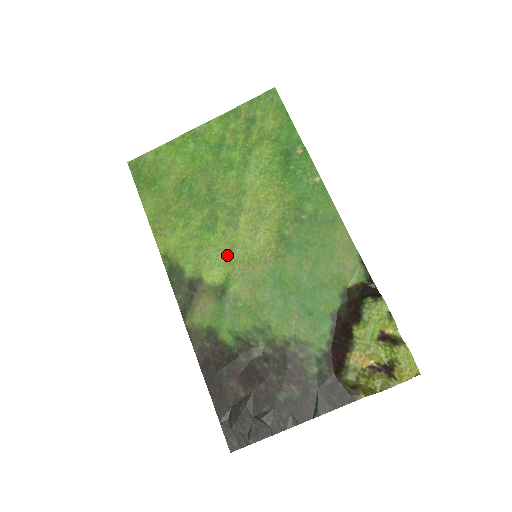
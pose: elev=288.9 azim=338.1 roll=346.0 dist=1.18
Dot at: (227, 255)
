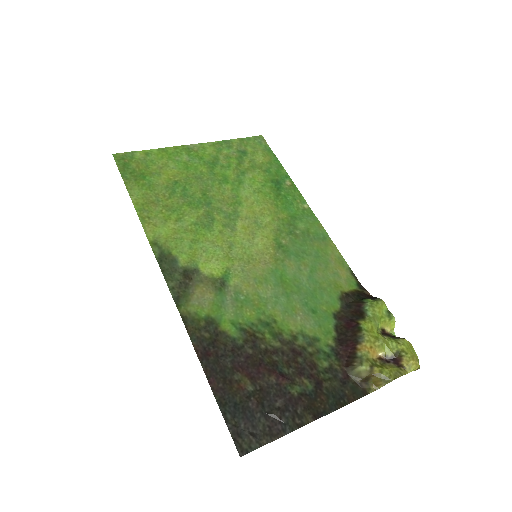
Dot at: (225, 252)
